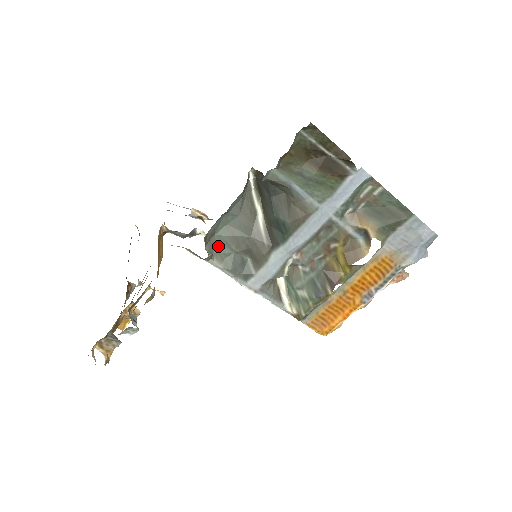
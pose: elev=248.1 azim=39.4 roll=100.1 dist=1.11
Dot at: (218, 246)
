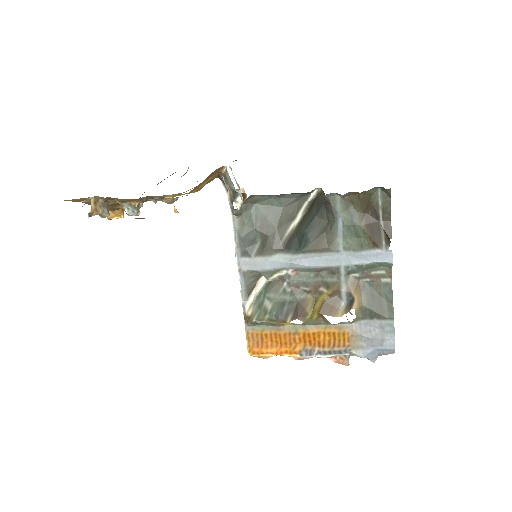
Dot at: (249, 213)
